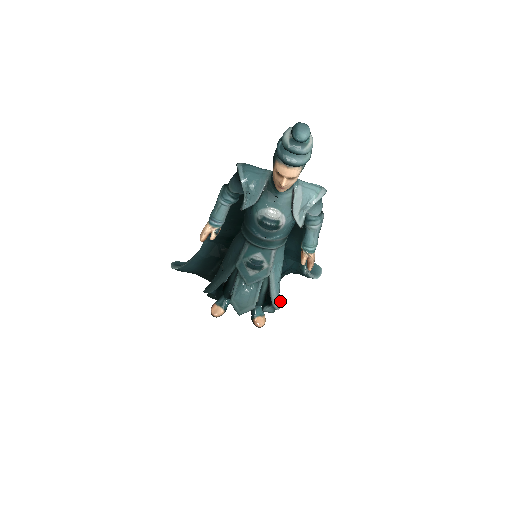
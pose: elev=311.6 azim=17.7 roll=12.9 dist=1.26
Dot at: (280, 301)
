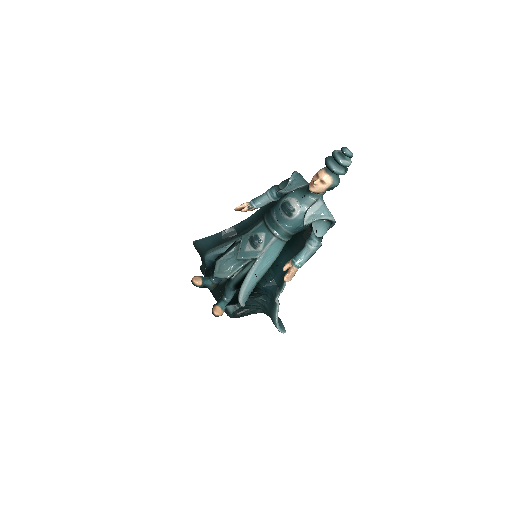
Dot at: (244, 303)
